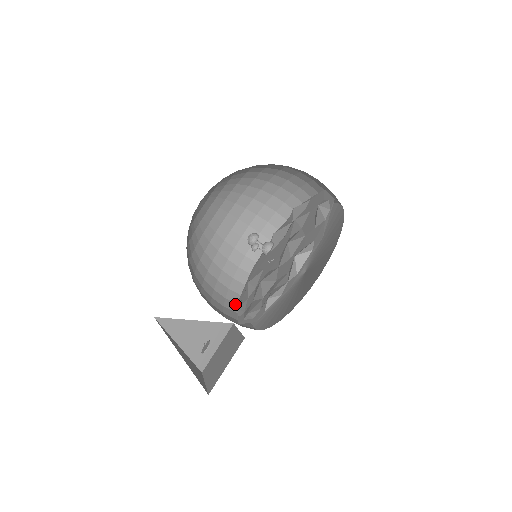
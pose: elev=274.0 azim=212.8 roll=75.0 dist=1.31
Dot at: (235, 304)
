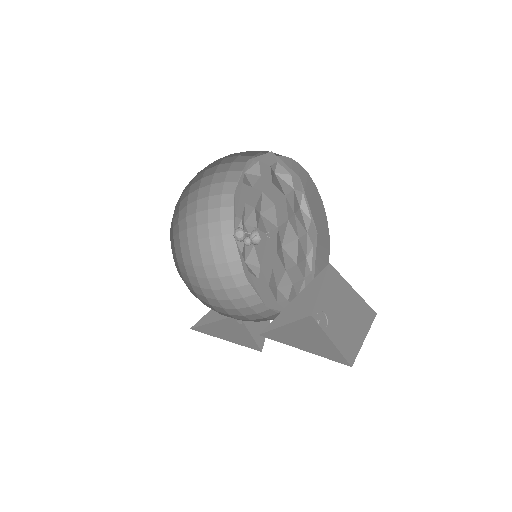
Dot at: occluded
